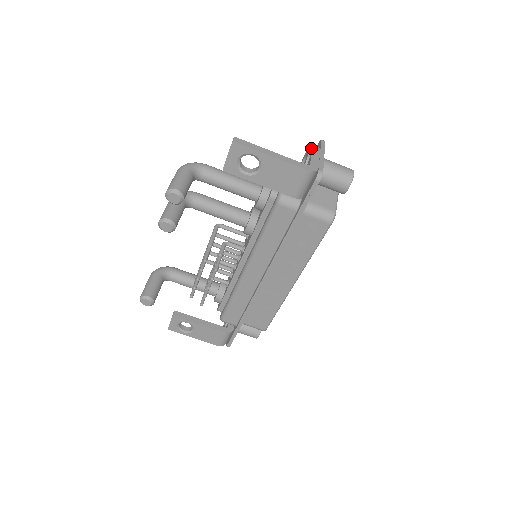
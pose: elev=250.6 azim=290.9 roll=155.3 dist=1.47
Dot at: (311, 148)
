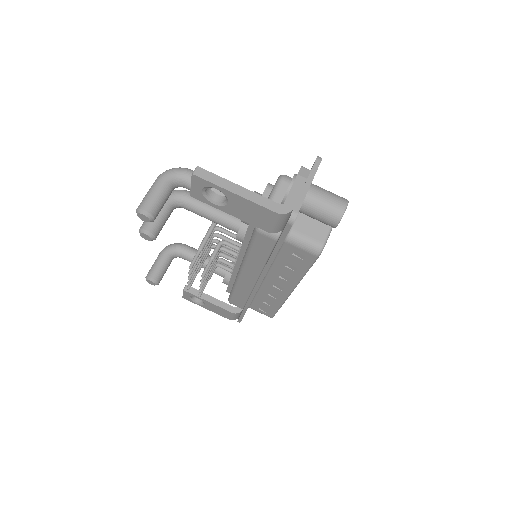
Dot at: occluded
